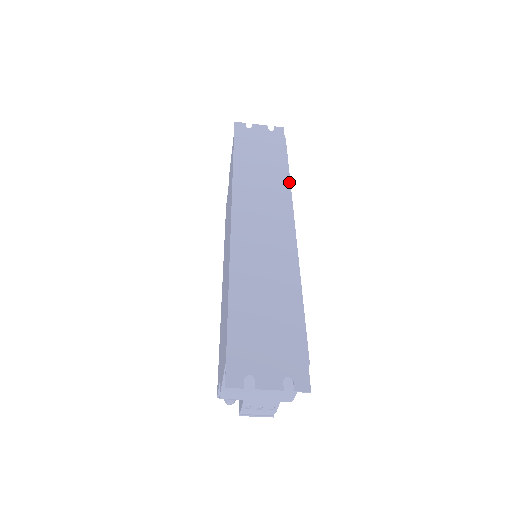
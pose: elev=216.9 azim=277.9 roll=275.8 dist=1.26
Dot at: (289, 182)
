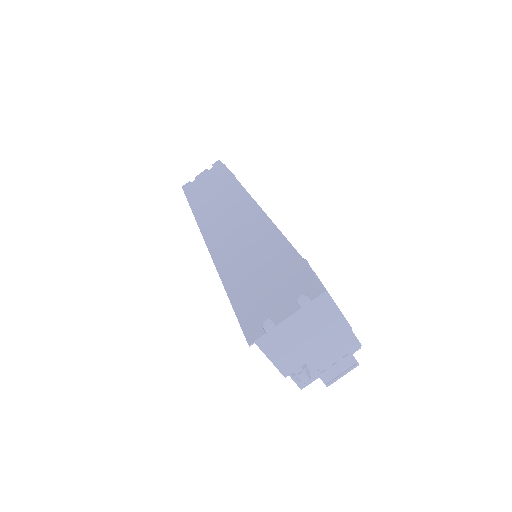
Dot at: (239, 183)
